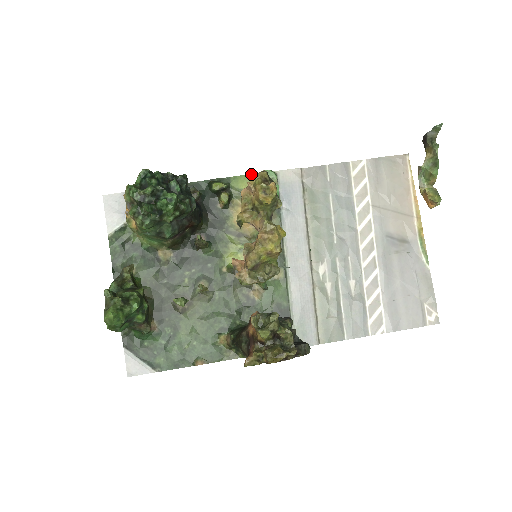
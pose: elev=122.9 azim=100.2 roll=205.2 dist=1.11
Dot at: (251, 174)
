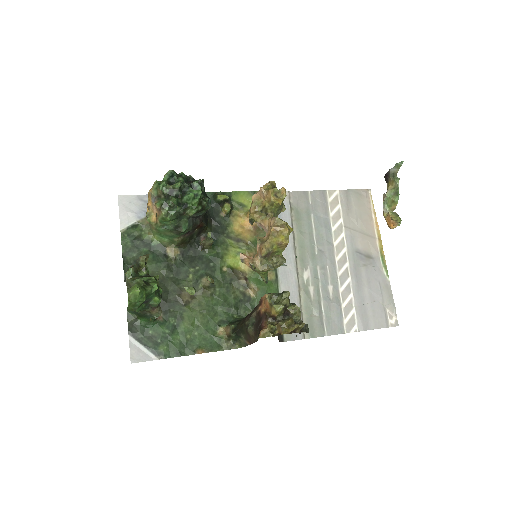
Dot at: (249, 191)
